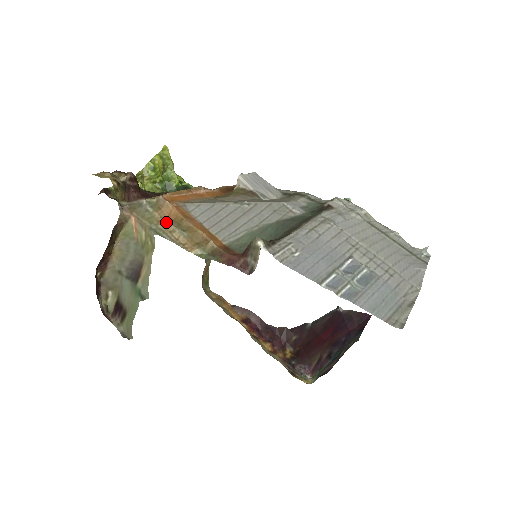
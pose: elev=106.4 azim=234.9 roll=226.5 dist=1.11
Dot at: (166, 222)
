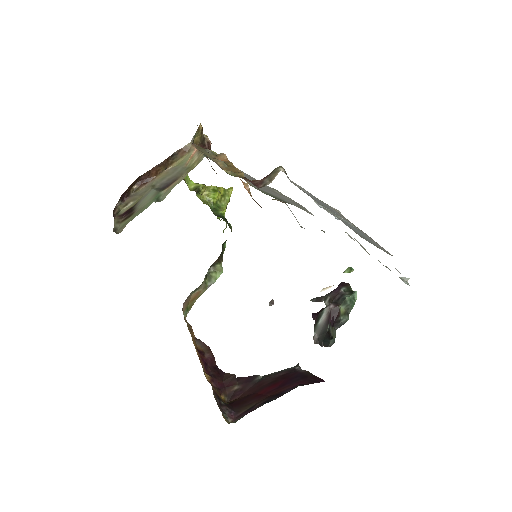
Dot at: (217, 159)
